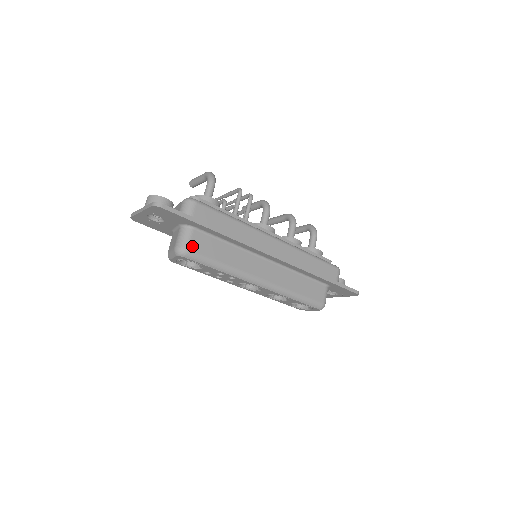
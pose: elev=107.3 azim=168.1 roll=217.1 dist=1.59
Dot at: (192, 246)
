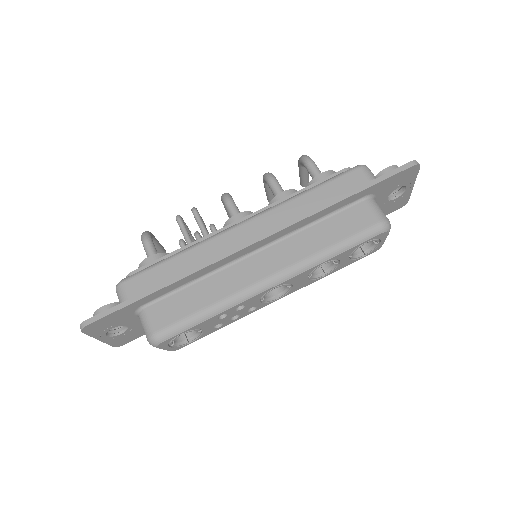
Dot at: (157, 325)
